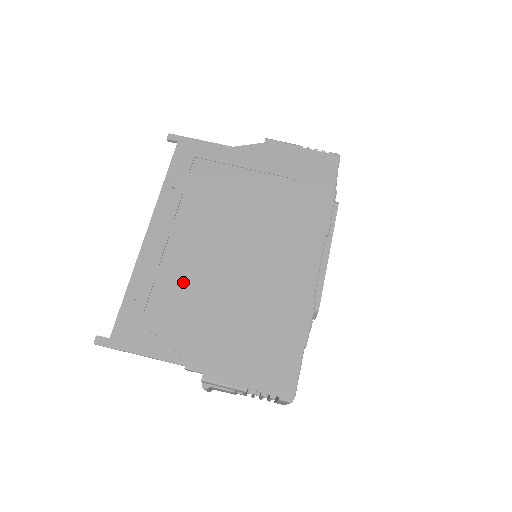
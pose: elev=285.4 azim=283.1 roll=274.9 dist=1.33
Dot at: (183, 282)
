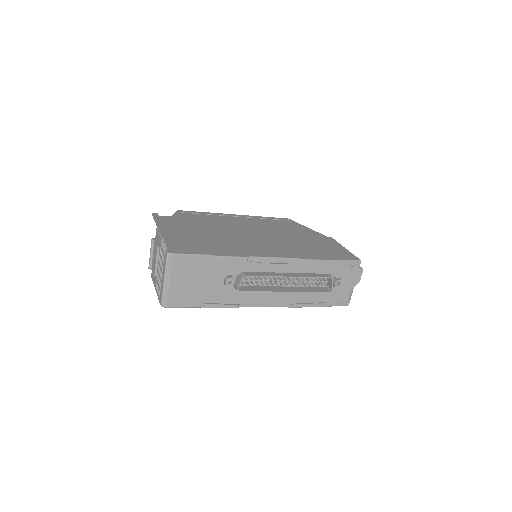
Dot at: (212, 221)
